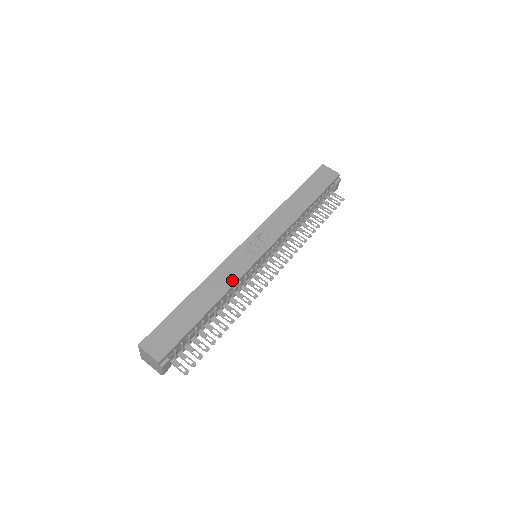
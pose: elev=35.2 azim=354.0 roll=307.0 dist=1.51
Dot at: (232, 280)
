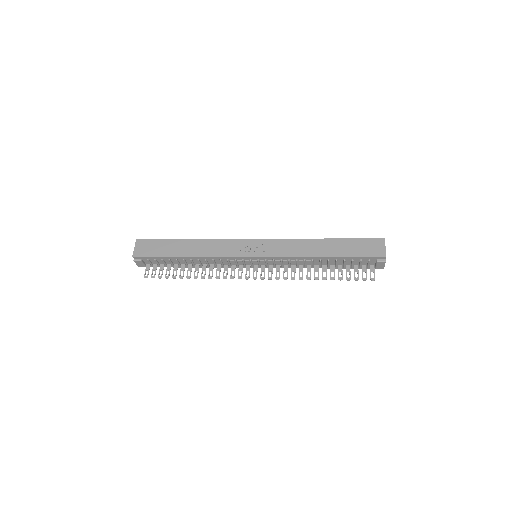
Dot at: (214, 253)
